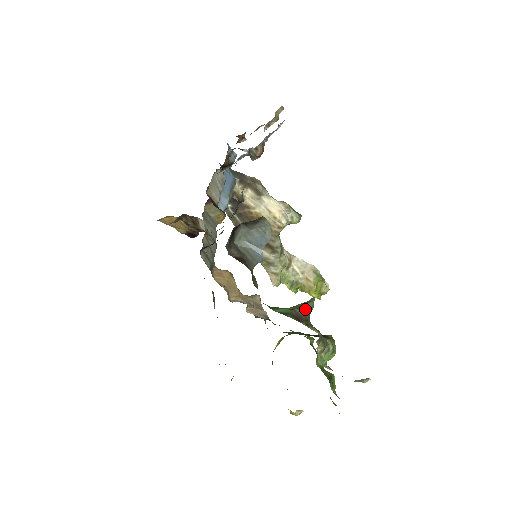
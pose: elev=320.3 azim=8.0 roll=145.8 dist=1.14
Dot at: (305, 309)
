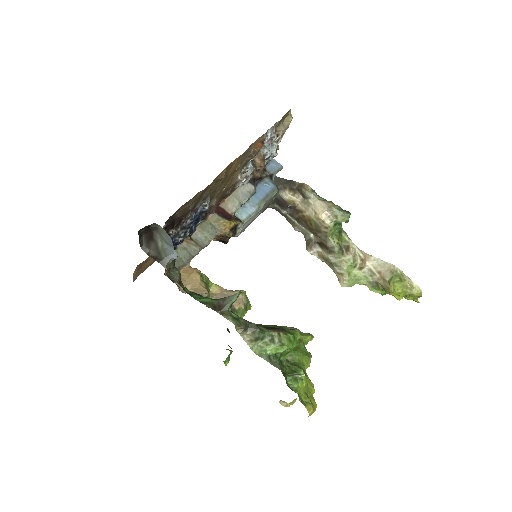
Dot at: (226, 300)
